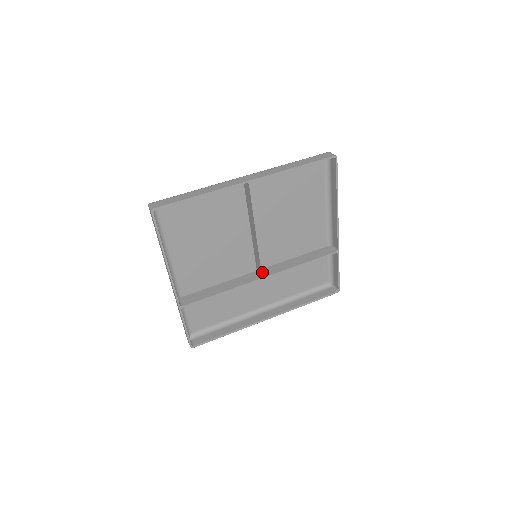
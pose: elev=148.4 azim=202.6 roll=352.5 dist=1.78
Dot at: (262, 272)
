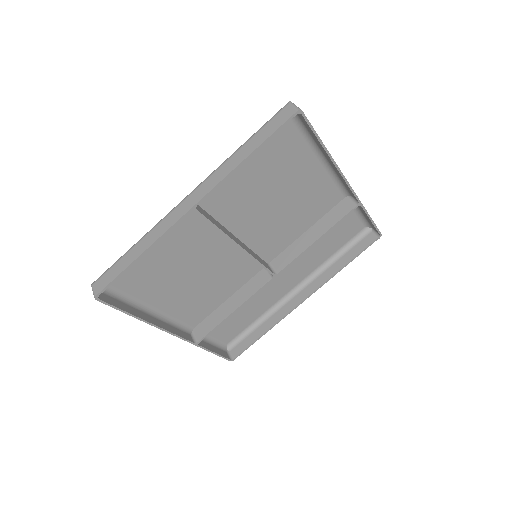
Dot at: (270, 272)
